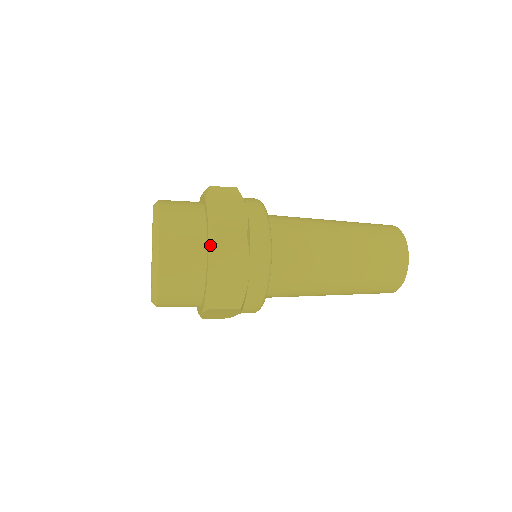
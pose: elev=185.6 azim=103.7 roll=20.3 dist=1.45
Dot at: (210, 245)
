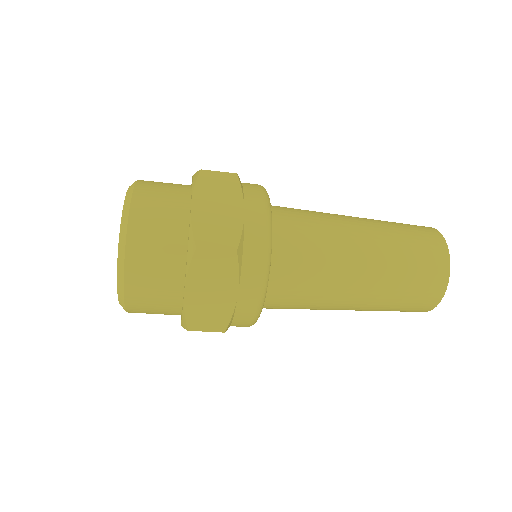
Dot at: (194, 182)
